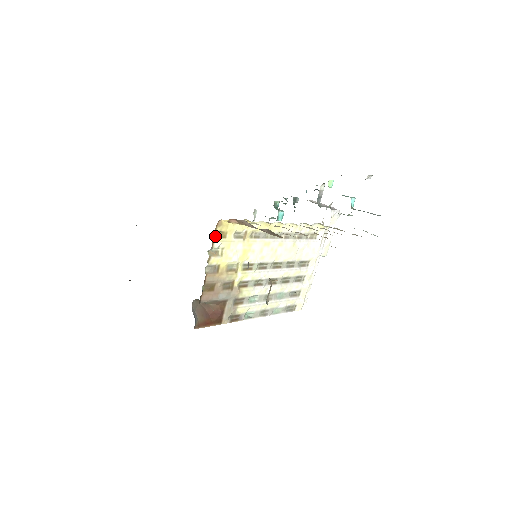
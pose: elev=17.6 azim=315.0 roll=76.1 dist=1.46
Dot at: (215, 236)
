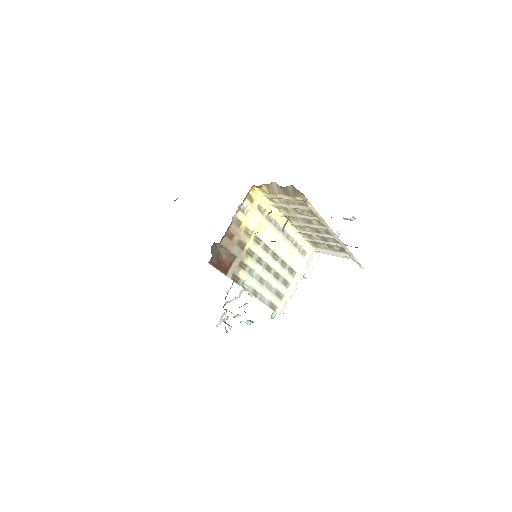
Dot at: (247, 197)
